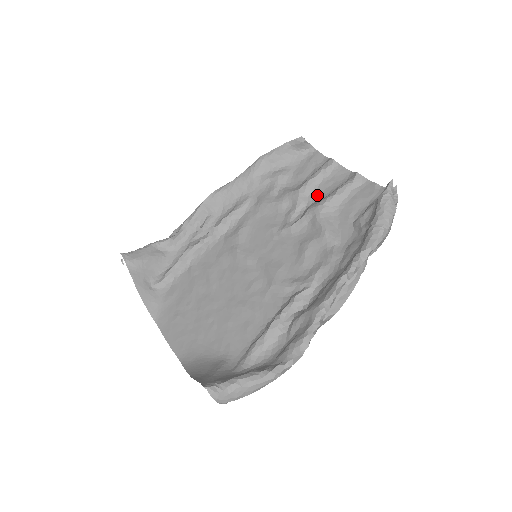
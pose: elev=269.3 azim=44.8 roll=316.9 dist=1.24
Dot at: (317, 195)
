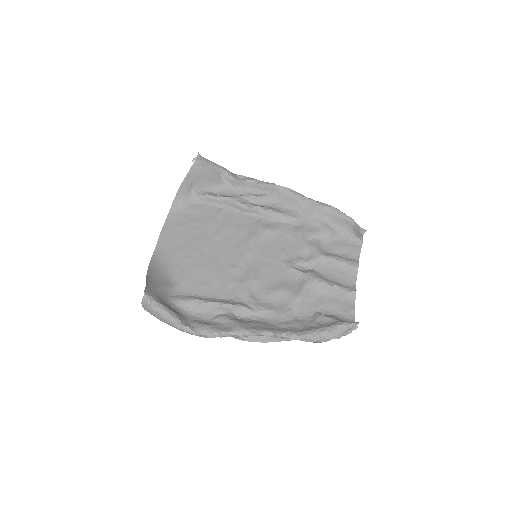
Dot at: (325, 271)
